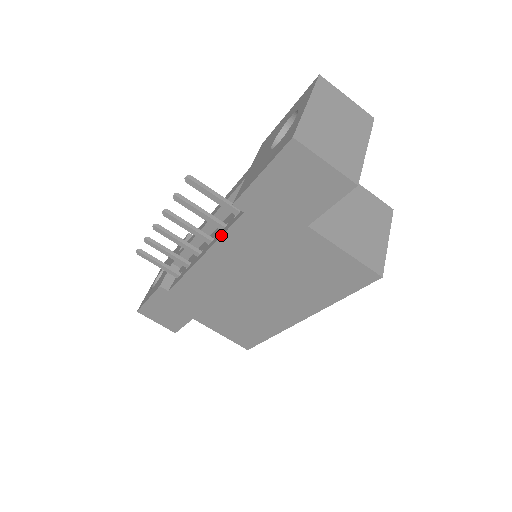
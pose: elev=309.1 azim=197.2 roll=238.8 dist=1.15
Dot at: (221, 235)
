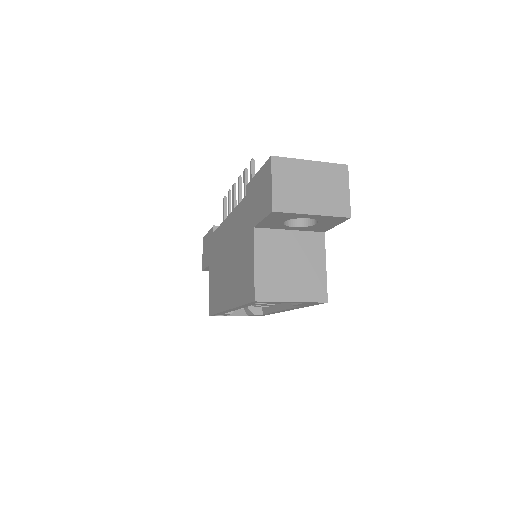
Dot at: (237, 206)
